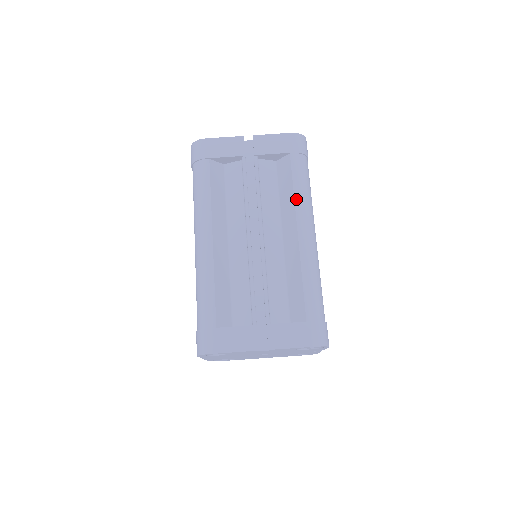
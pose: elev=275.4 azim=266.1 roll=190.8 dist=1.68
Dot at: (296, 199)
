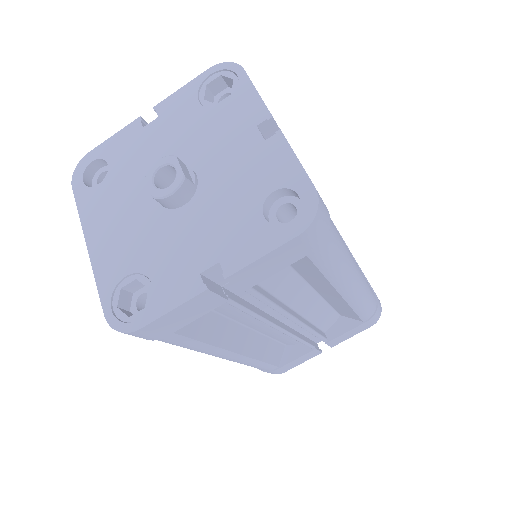
Dot at: (332, 281)
